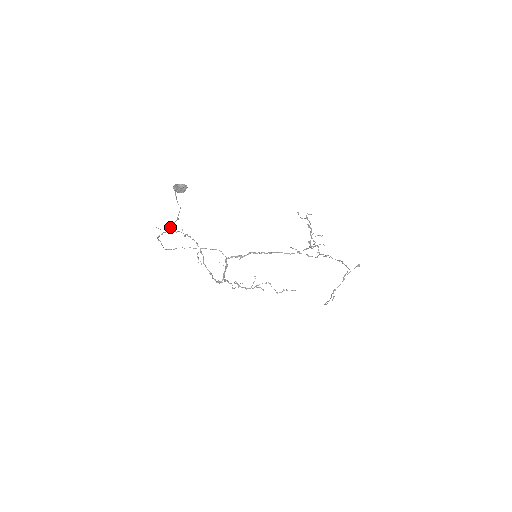
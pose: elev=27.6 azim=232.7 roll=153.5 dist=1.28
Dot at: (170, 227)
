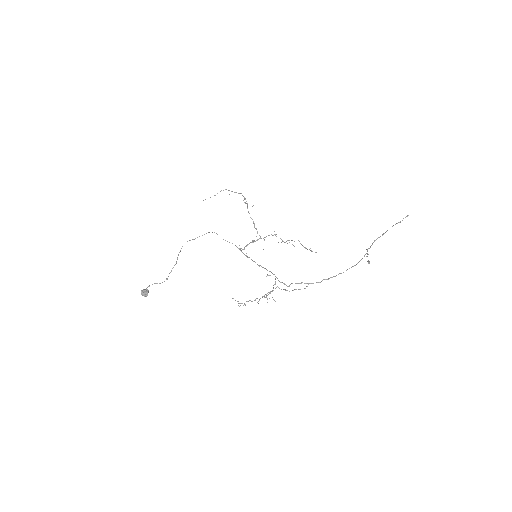
Dot at: occluded
